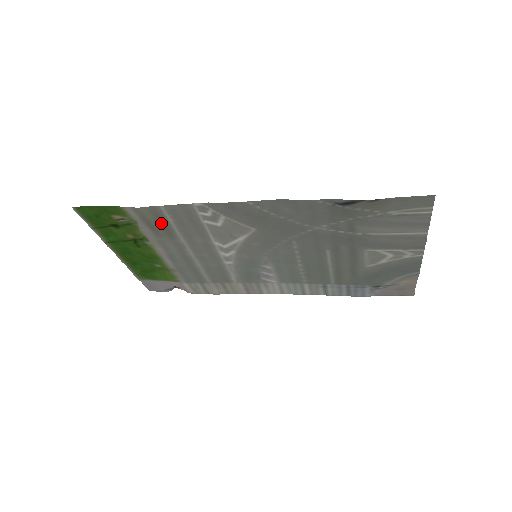
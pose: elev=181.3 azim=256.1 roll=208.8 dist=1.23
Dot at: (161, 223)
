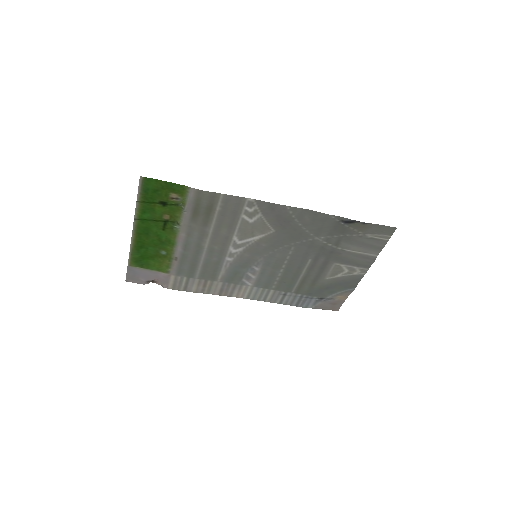
Dot at: (208, 209)
